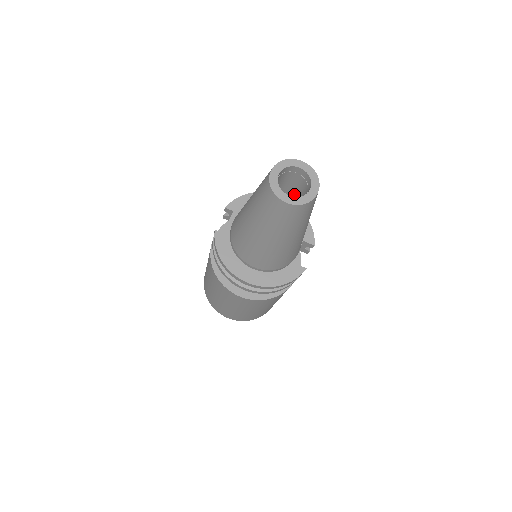
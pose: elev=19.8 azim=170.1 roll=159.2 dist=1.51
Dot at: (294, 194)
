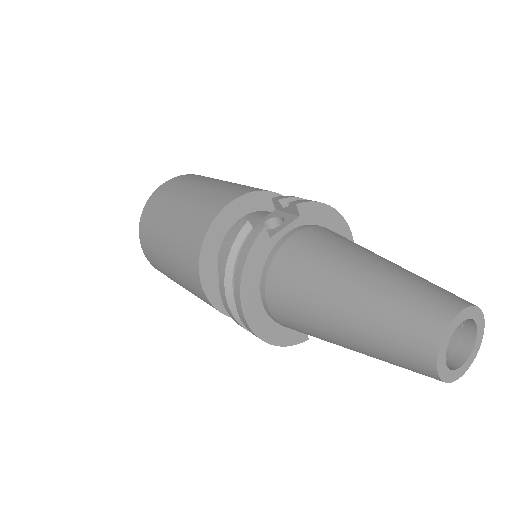
Dot at: occluded
